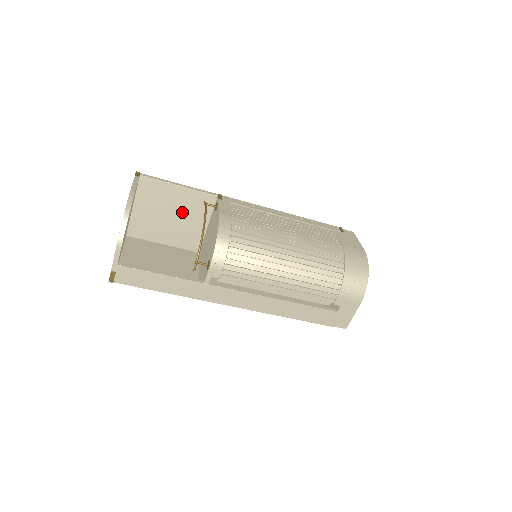
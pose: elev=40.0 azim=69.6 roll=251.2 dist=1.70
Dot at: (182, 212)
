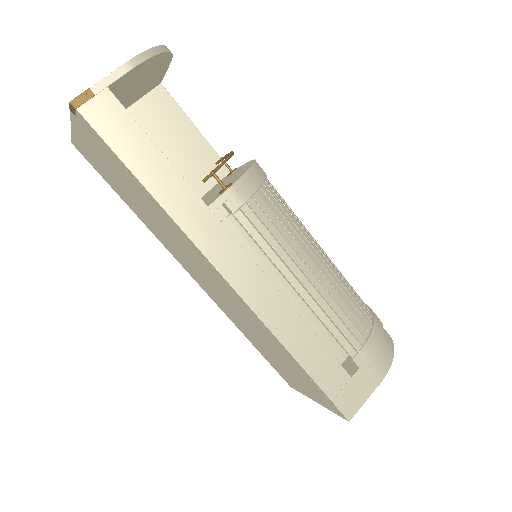
Dot at: (178, 162)
